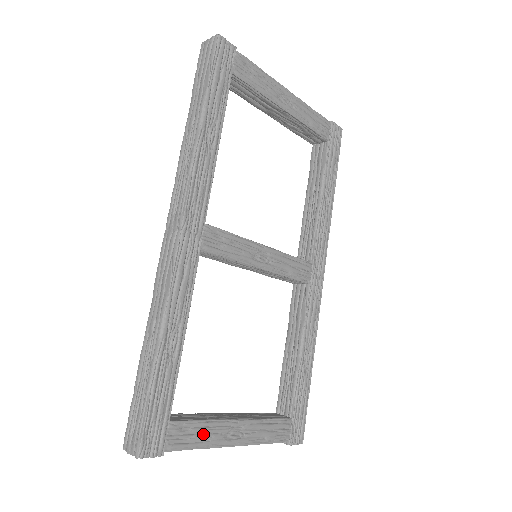
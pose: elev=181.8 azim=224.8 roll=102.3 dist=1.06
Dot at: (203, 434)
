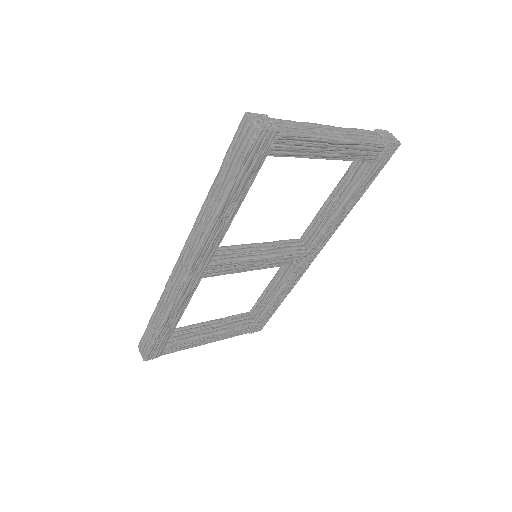
Dot at: (187, 345)
